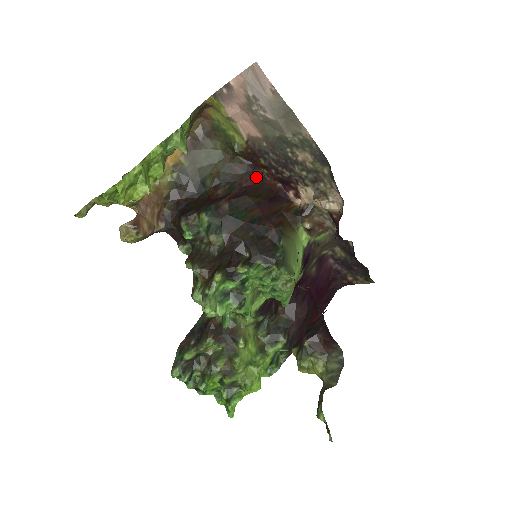
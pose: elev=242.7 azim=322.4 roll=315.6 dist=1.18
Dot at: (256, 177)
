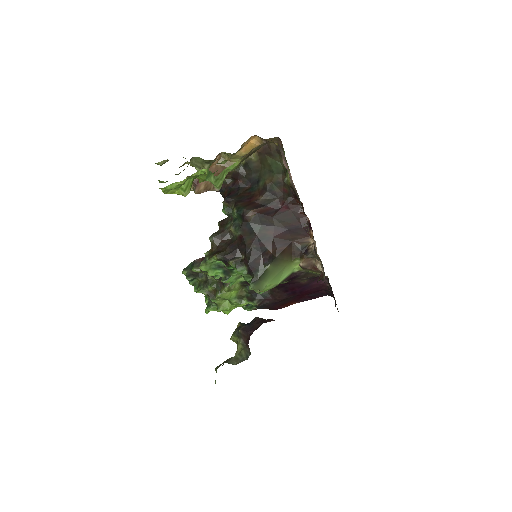
Dot at: (294, 204)
